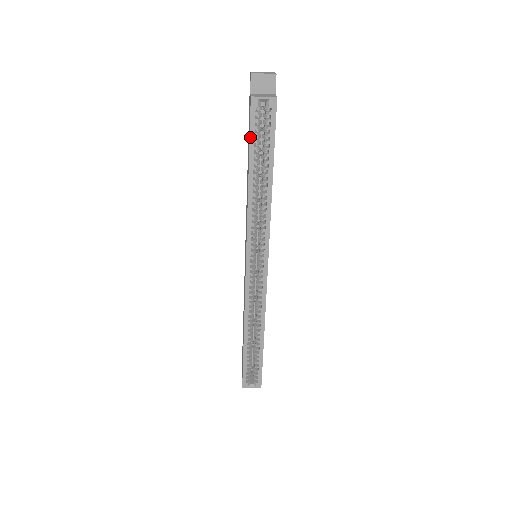
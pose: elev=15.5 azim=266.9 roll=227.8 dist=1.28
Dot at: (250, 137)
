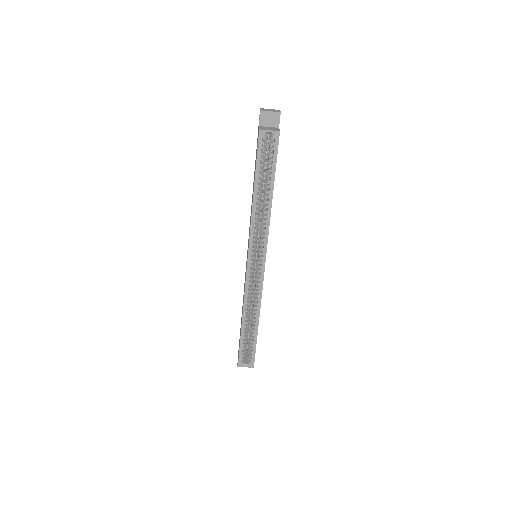
Dot at: (257, 161)
